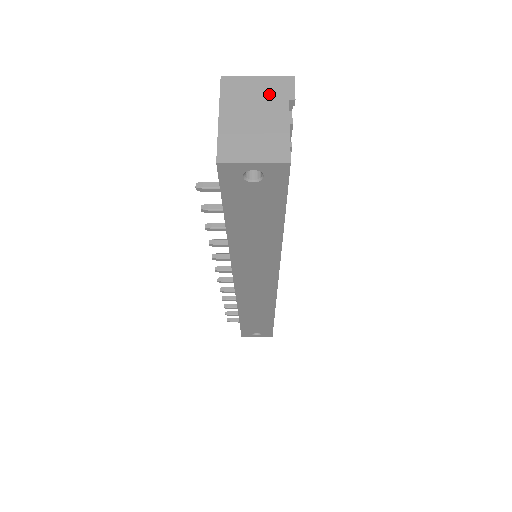
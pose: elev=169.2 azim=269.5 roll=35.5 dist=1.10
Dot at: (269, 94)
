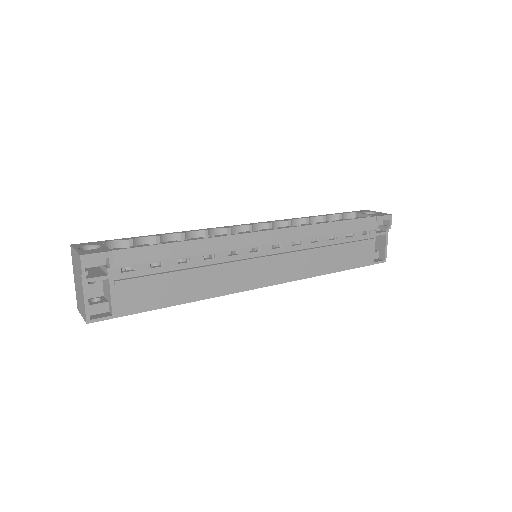
Dot at: (78, 267)
